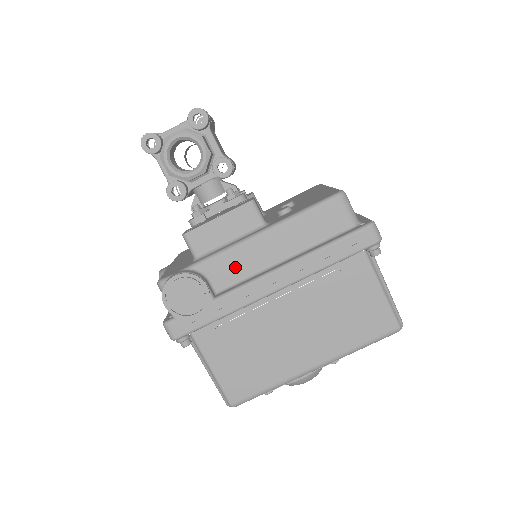
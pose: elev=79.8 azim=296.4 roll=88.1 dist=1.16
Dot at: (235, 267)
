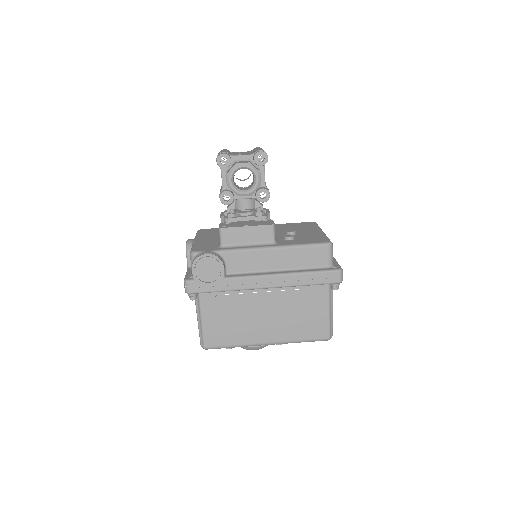
Dot at: (246, 263)
